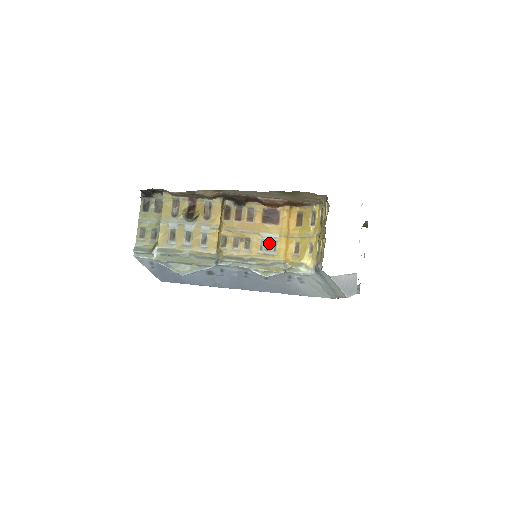
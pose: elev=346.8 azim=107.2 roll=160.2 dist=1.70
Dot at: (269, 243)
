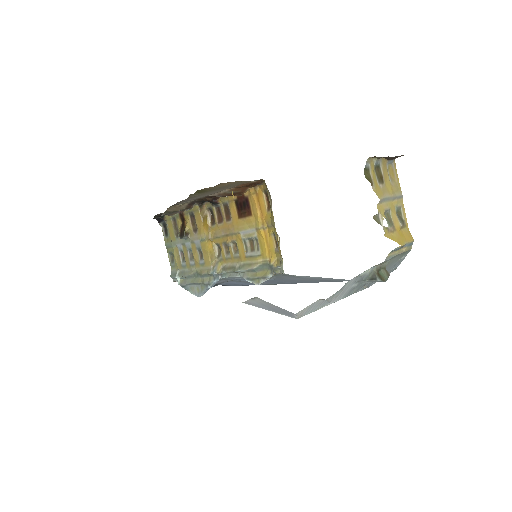
Dot at: (252, 241)
